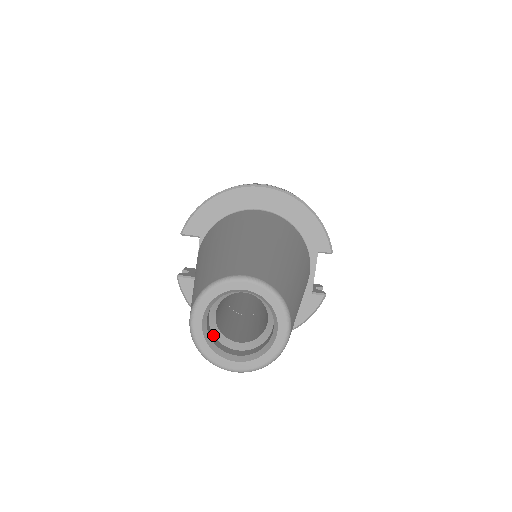
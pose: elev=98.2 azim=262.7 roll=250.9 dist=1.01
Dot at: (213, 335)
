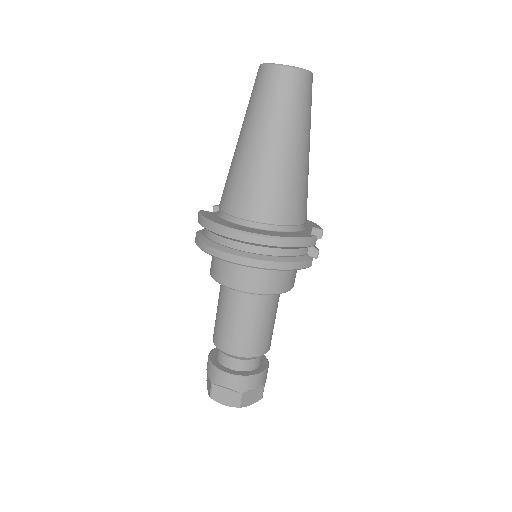
Dot at: occluded
